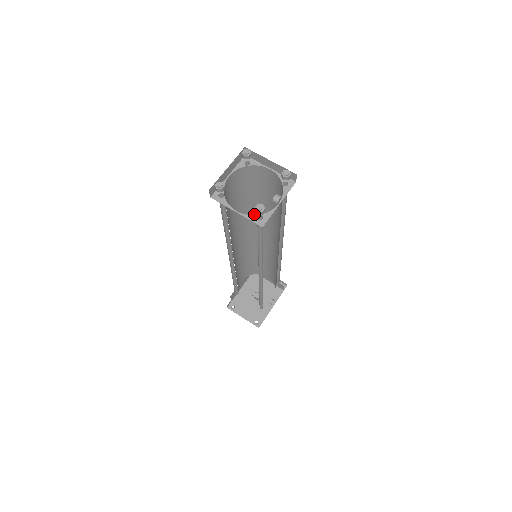
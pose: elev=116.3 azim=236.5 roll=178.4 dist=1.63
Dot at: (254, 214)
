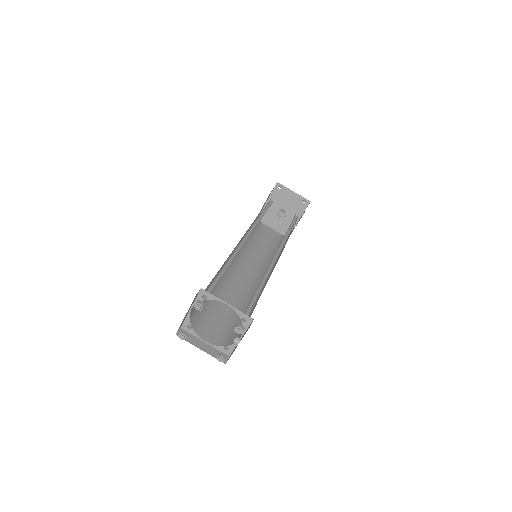
Dot at: occluded
